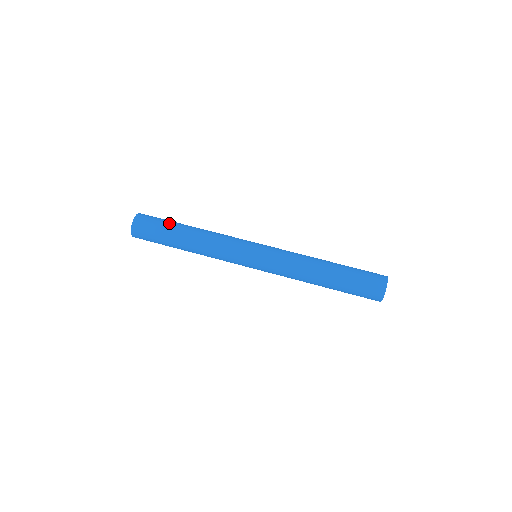
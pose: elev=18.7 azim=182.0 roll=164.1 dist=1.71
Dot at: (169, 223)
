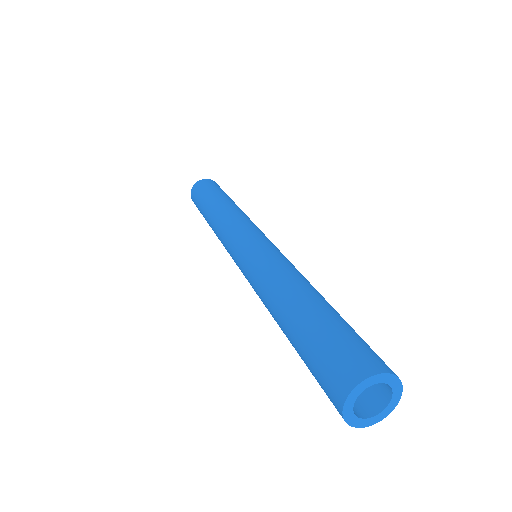
Dot at: (210, 193)
